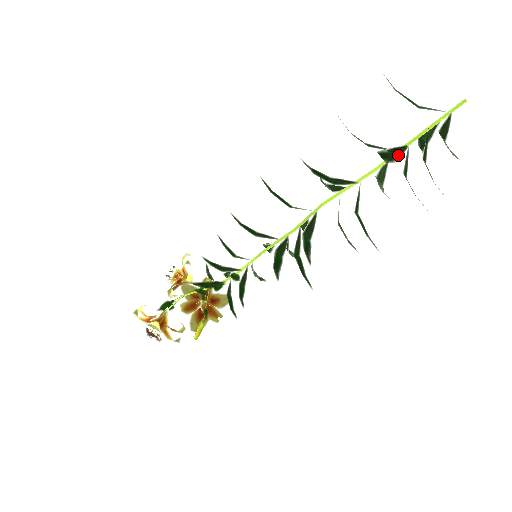
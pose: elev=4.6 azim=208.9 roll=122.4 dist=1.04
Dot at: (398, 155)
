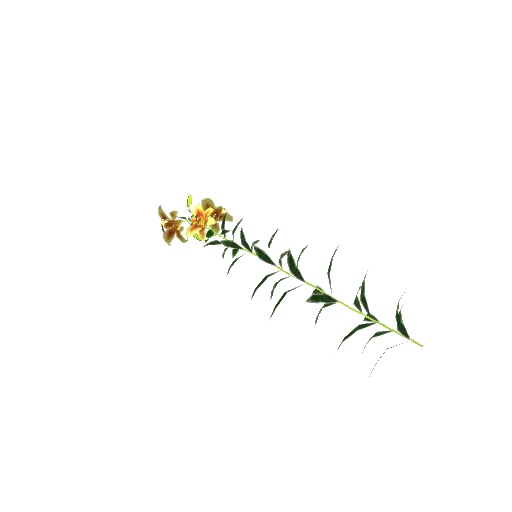
Dot at: (363, 327)
